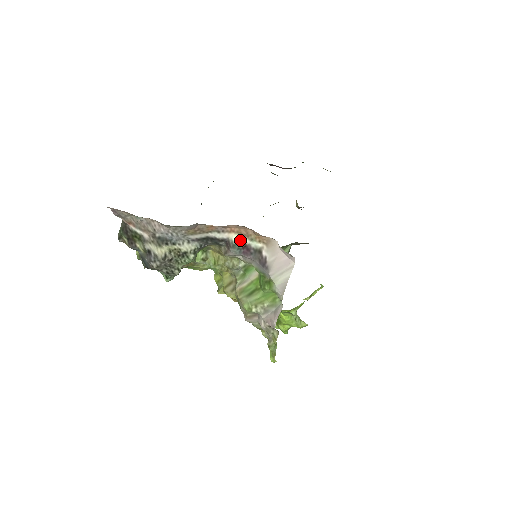
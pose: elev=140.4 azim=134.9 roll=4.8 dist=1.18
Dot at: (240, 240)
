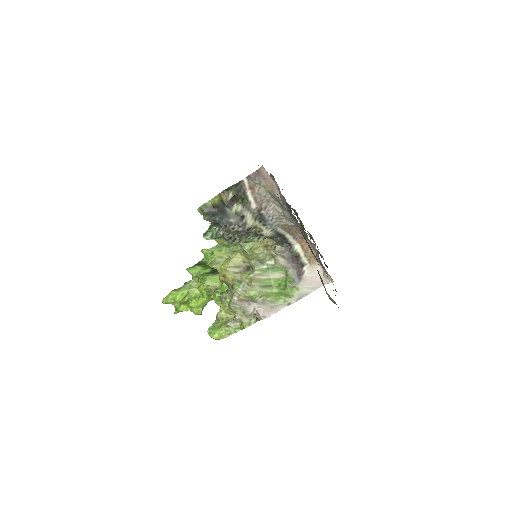
Dot at: (299, 251)
